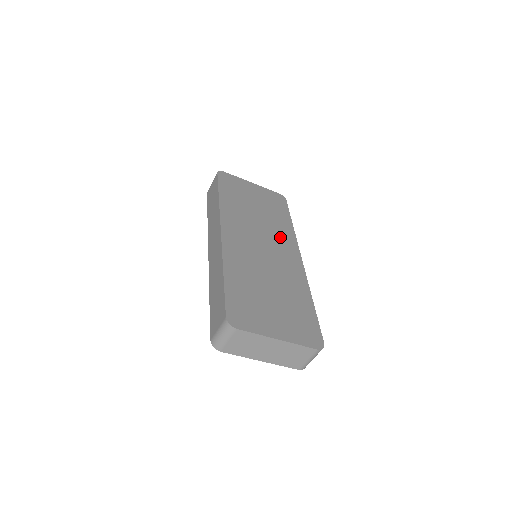
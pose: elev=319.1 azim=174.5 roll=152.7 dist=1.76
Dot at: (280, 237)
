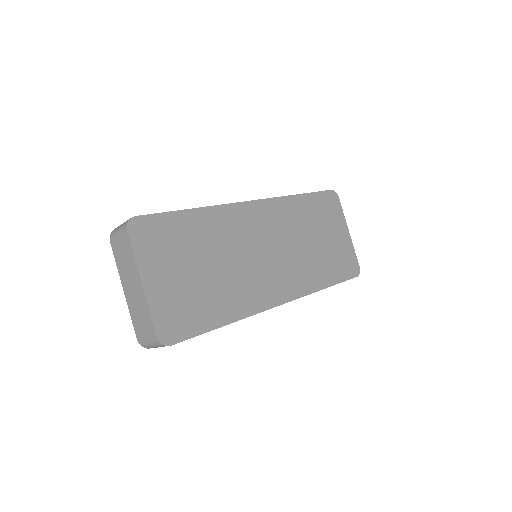
Dot at: (295, 273)
